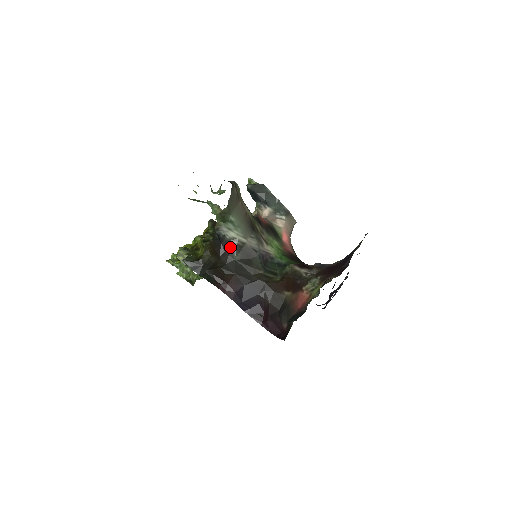
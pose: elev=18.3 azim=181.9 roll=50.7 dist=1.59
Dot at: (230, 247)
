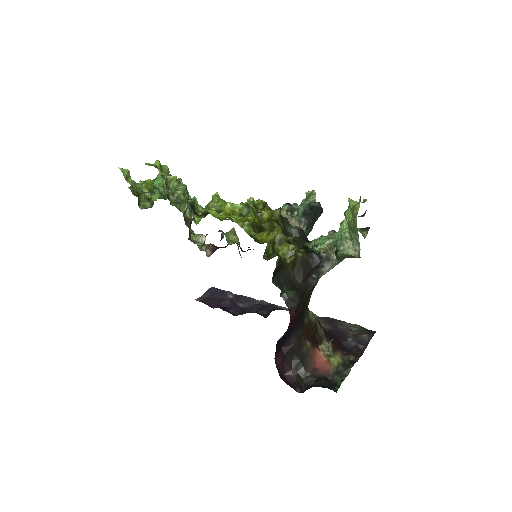
Dot at: (316, 278)
